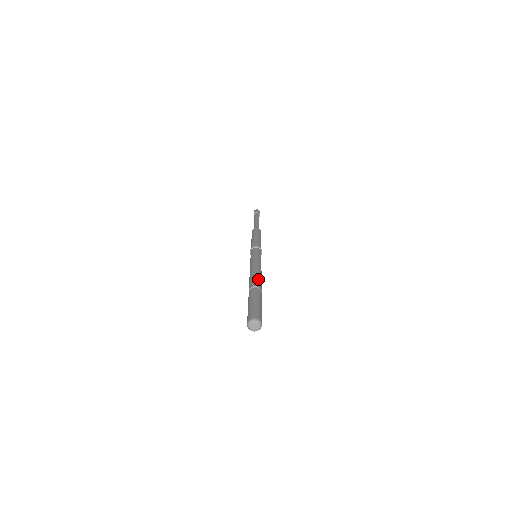
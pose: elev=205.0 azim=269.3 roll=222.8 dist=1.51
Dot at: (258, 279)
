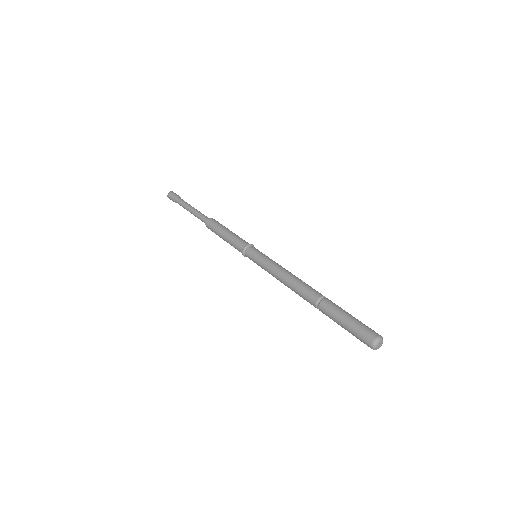
Dot at: (311, 287)
